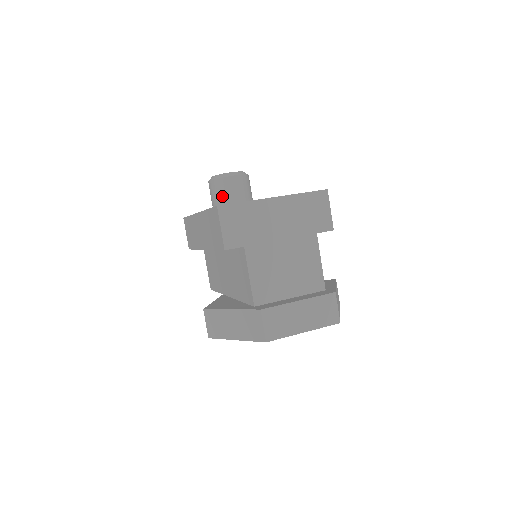
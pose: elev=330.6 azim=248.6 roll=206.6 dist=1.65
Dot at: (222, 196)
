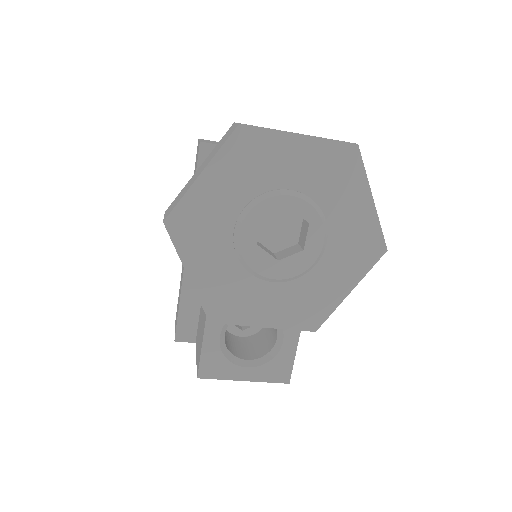
Dot at: occluded
